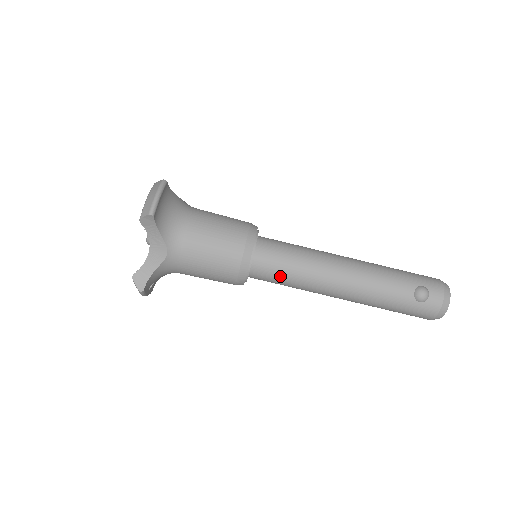
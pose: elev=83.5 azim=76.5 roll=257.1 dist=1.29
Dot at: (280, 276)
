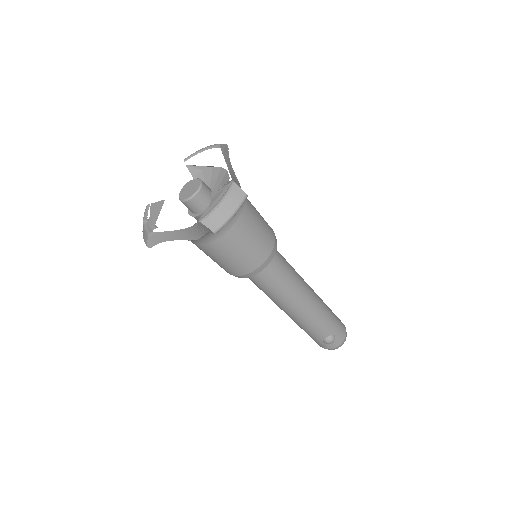
Dot at: (261, 287)
